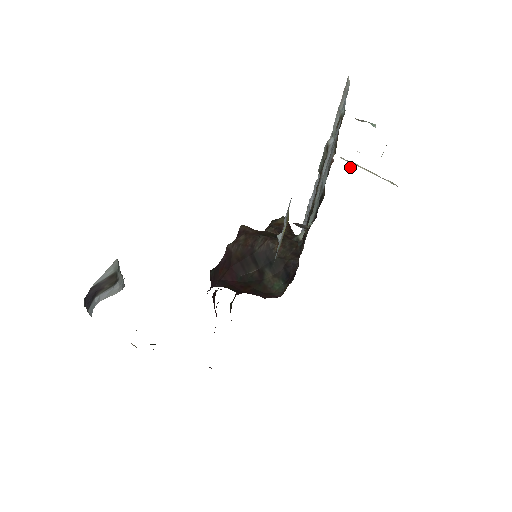
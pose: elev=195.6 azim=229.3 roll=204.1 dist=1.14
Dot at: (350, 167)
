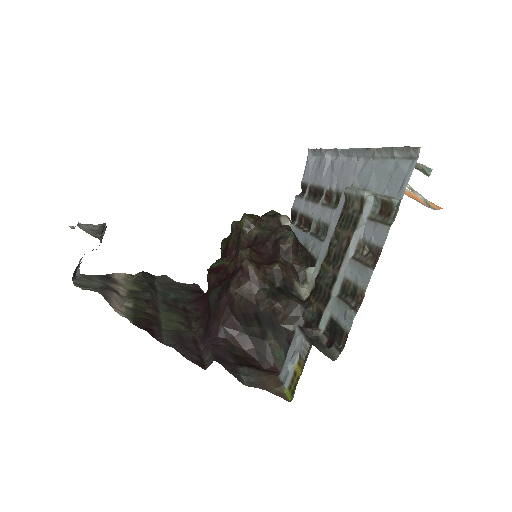
Dot at: occluded
